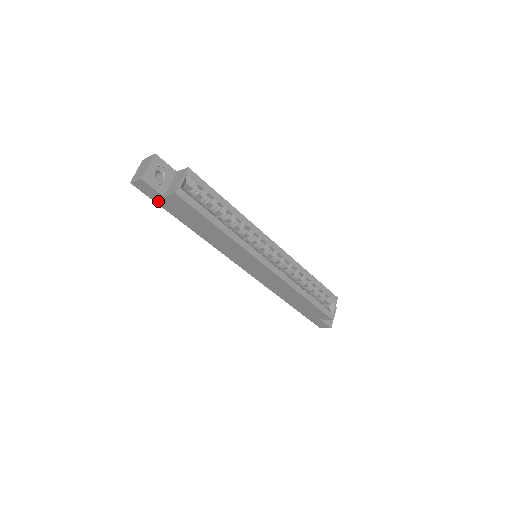
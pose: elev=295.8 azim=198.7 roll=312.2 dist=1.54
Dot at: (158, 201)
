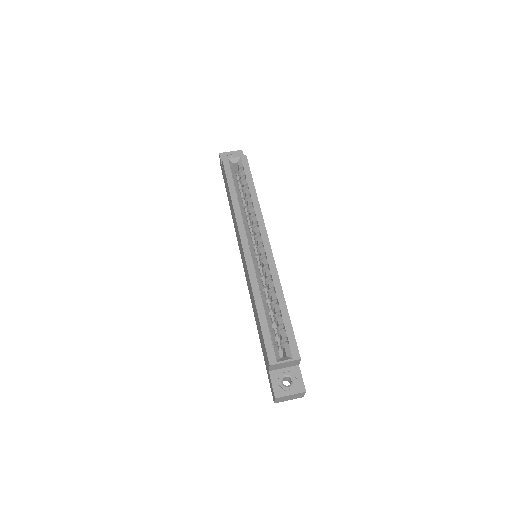
Dot at: occluded
